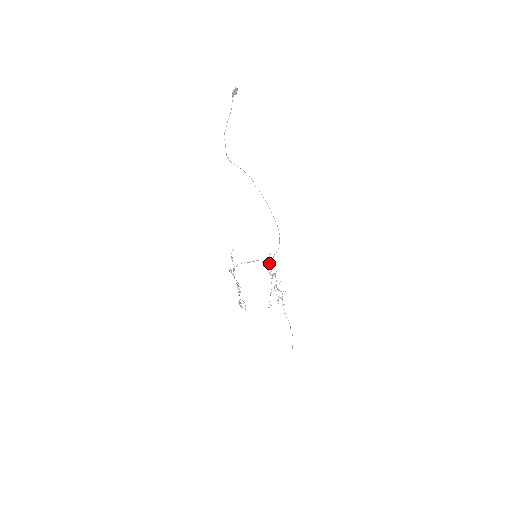
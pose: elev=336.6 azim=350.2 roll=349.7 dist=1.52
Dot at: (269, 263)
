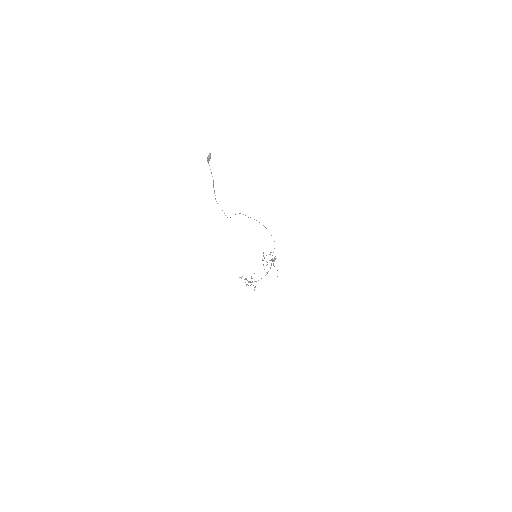
Dot at: (272, 258)
